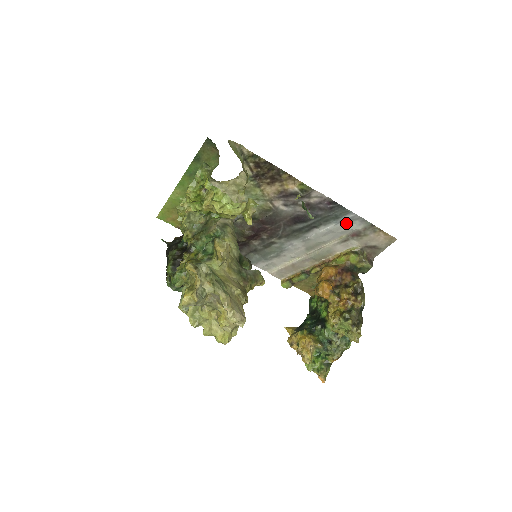
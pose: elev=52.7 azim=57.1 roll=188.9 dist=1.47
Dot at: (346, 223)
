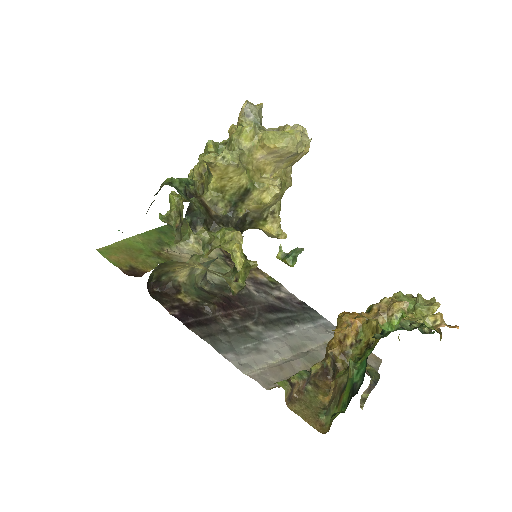
Dot at: (323, 328)
